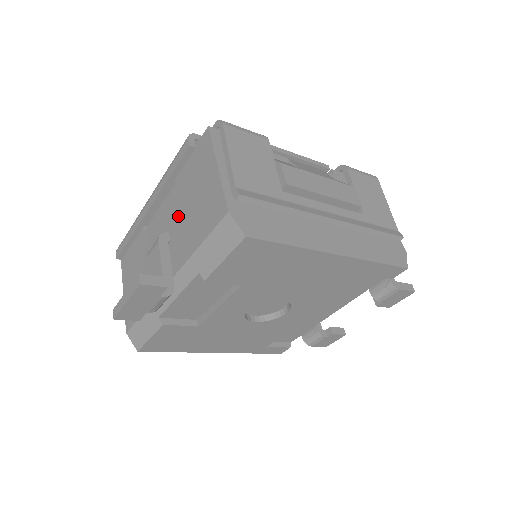
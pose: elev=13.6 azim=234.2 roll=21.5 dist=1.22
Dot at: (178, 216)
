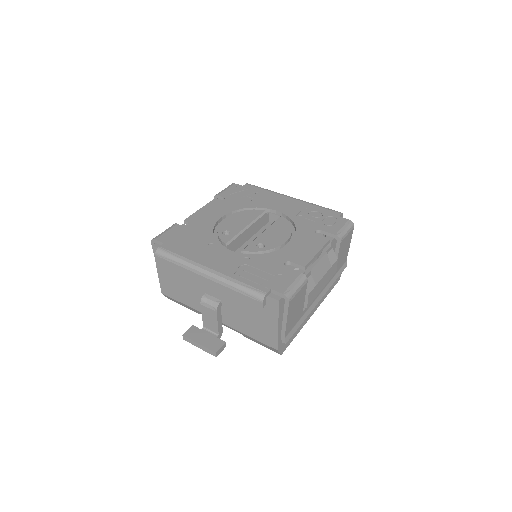
Dot at: (233, 305)
